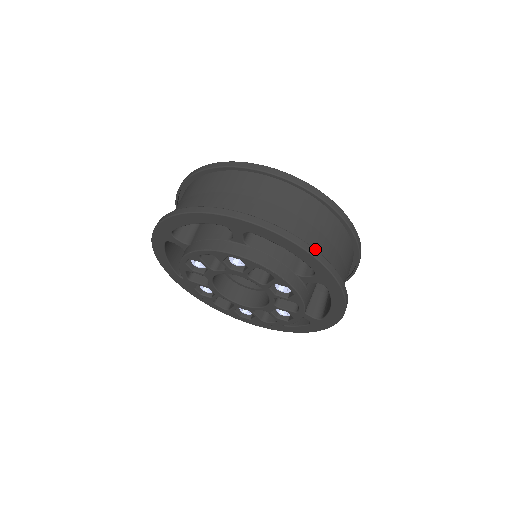
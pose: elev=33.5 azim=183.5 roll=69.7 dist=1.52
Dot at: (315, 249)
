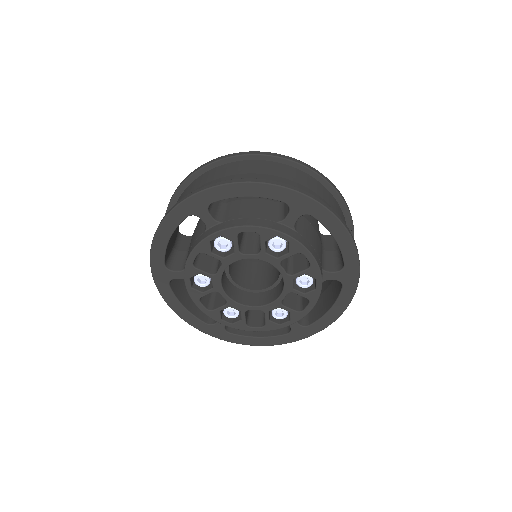
Dot at: (269, 180)
